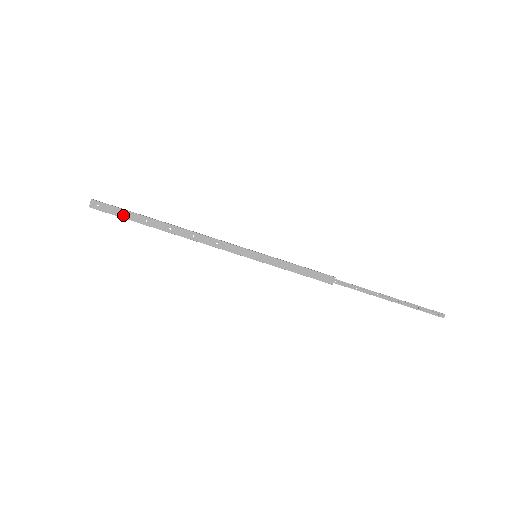
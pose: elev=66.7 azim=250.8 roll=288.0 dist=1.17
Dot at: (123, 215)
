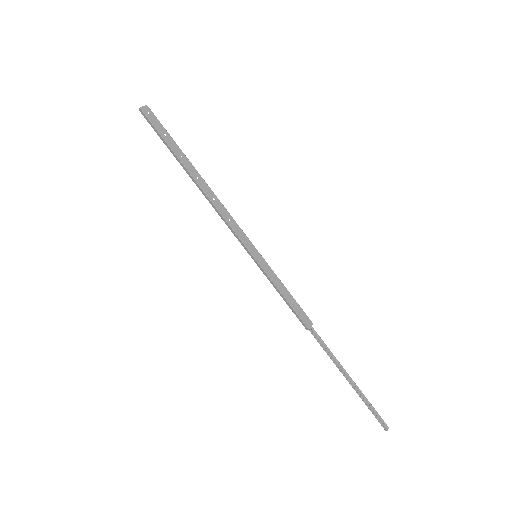
Dot at: (165, 136)
